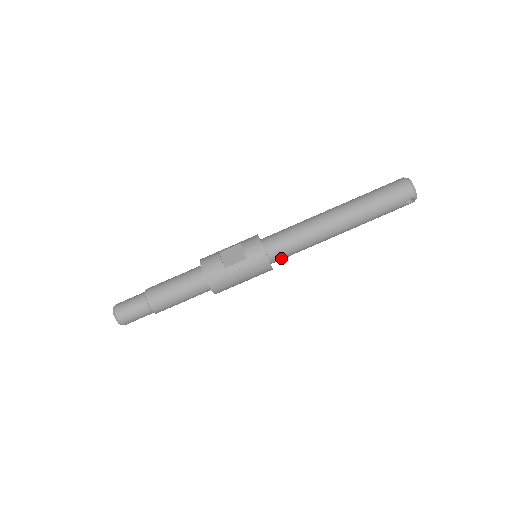
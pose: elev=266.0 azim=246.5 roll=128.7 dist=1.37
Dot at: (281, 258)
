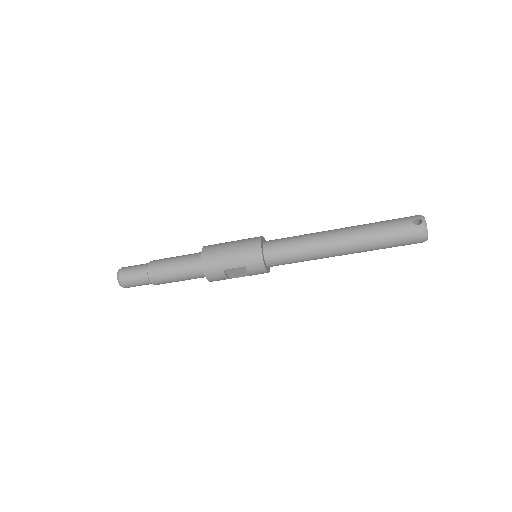
Dot at: occluded
